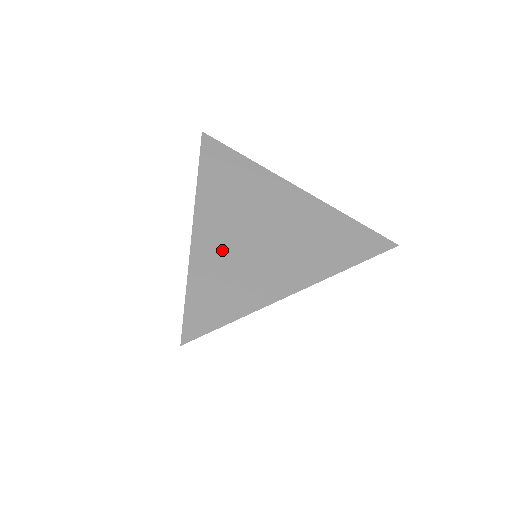
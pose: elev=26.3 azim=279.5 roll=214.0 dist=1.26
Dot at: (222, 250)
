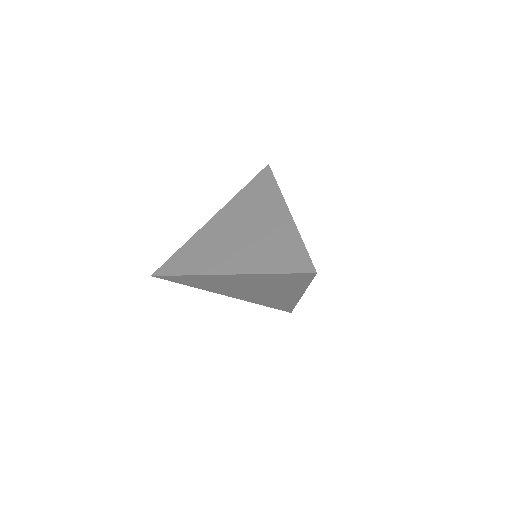
Dot at: (211, 236)
